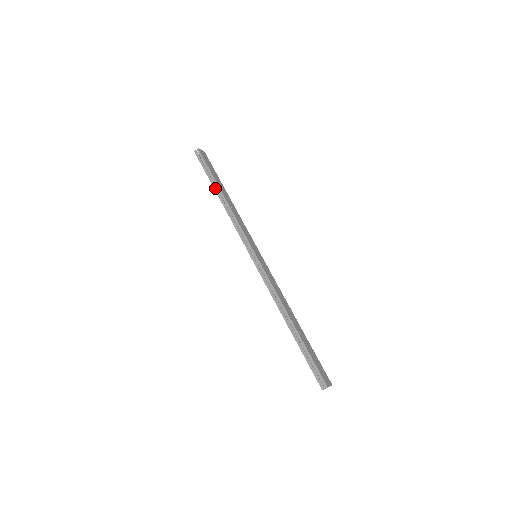
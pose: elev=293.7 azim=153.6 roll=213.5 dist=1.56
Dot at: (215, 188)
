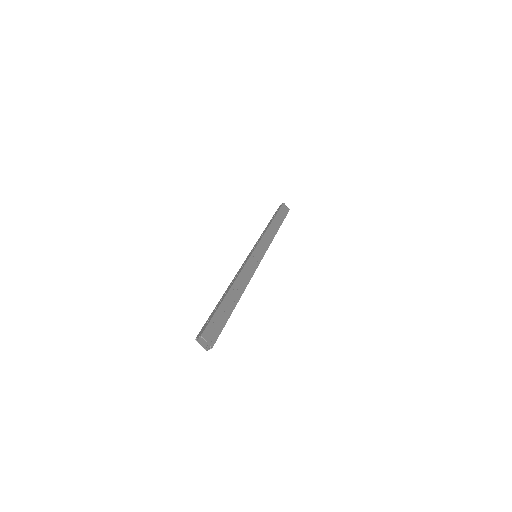
Dot at: (271, 220)
